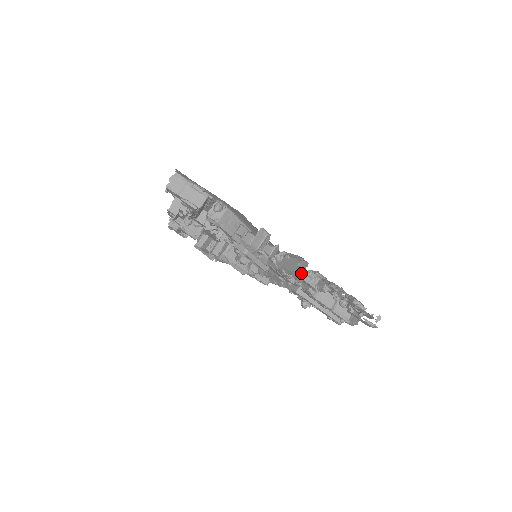
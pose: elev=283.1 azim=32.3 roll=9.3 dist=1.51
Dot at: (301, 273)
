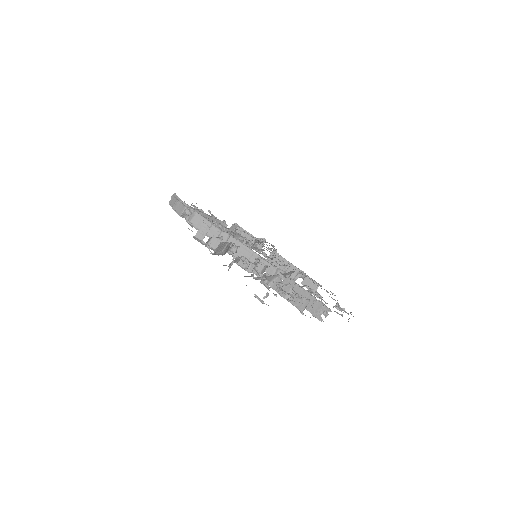
Dot at: occluded
